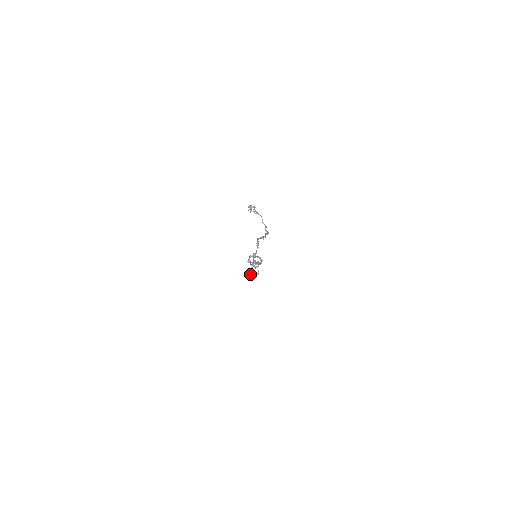
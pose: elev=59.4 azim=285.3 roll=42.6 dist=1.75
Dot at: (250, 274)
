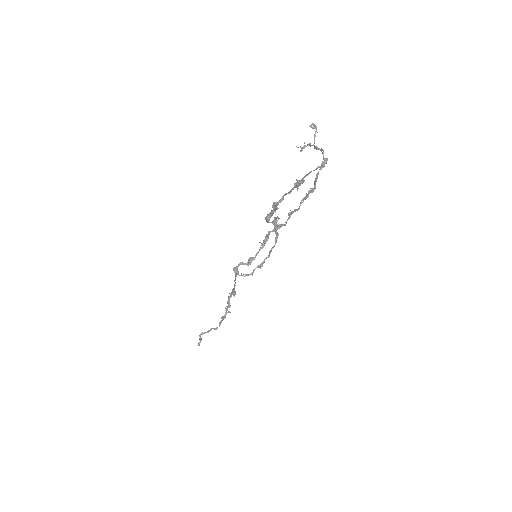
Dot at: (294, 184)
